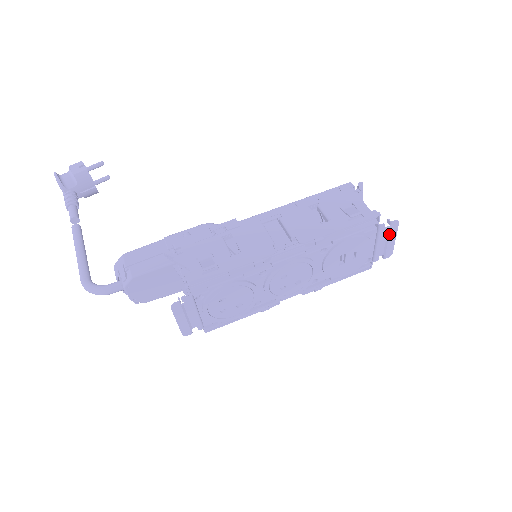
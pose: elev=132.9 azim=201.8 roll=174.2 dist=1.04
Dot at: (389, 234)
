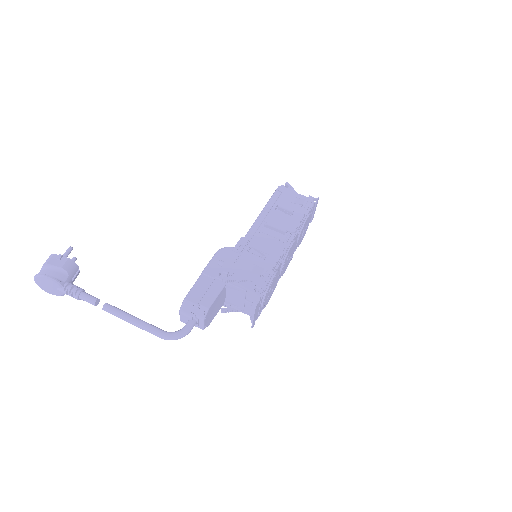
Dot at: (315, 207)
